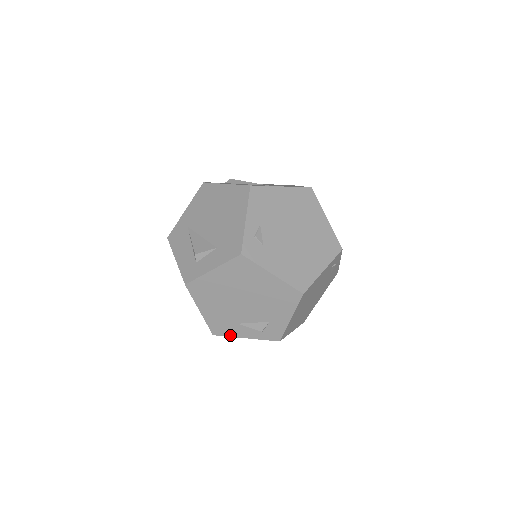
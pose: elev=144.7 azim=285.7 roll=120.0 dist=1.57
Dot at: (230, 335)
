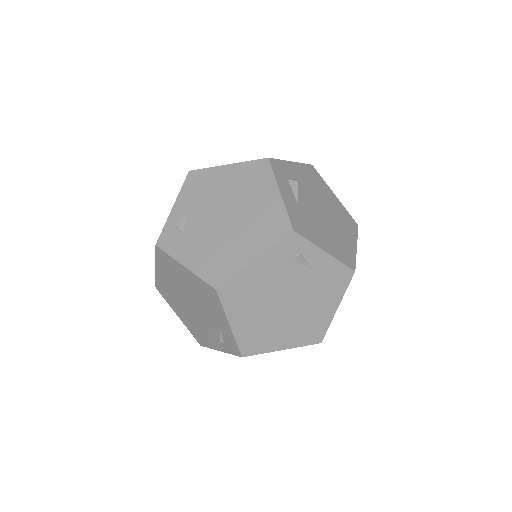
Dot at: (209, 346)
